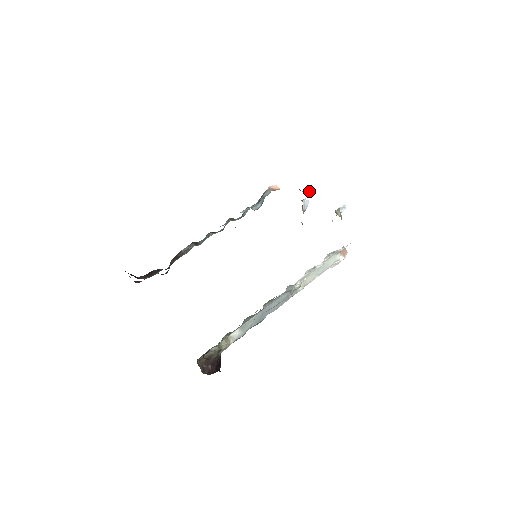
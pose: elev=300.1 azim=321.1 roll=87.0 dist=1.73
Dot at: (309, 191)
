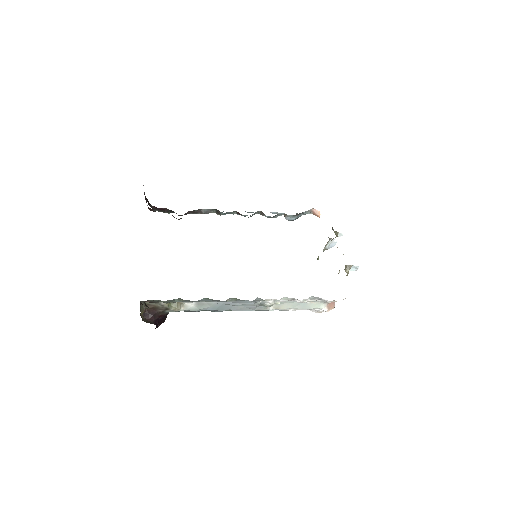
Dot at: (339, 234)
